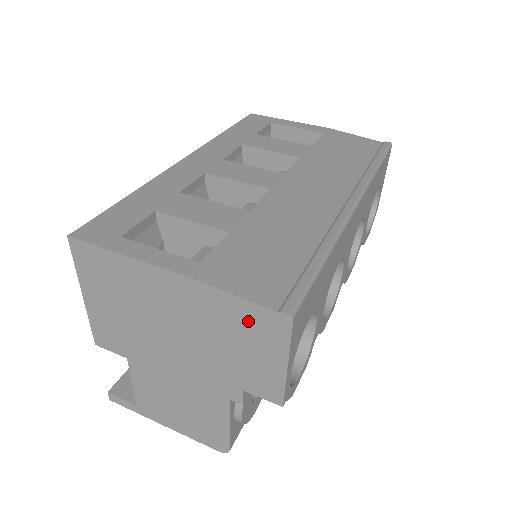
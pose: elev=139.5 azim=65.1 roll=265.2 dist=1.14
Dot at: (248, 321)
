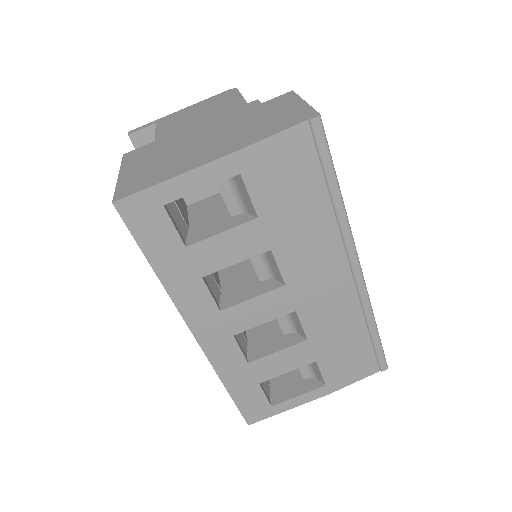
Dot at: occluded
